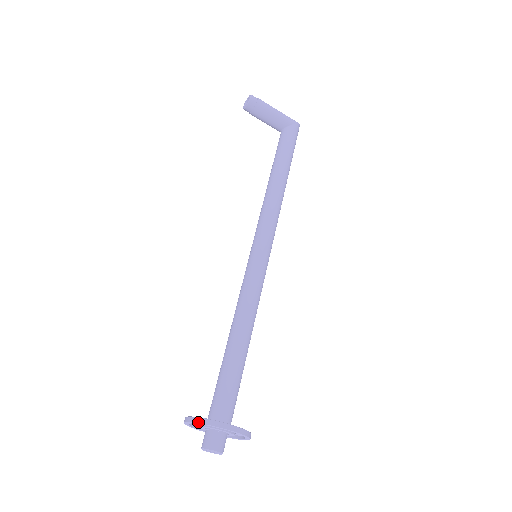
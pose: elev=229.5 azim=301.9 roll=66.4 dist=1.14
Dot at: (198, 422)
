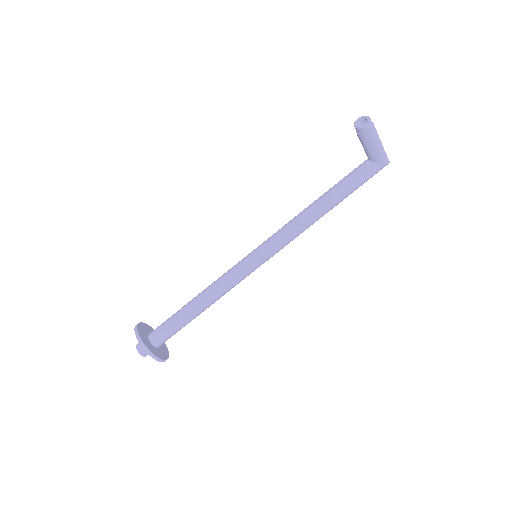
Dot at: (140, 344)
